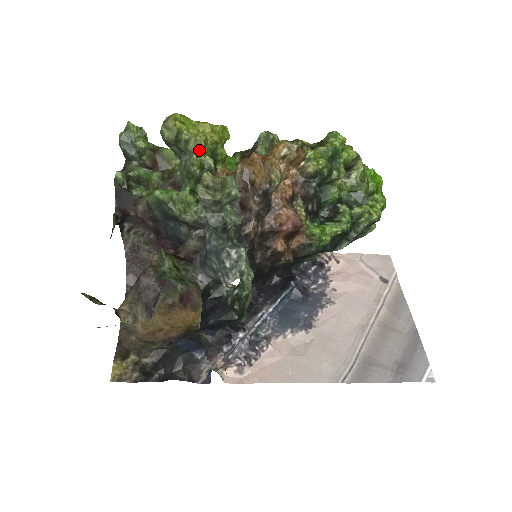
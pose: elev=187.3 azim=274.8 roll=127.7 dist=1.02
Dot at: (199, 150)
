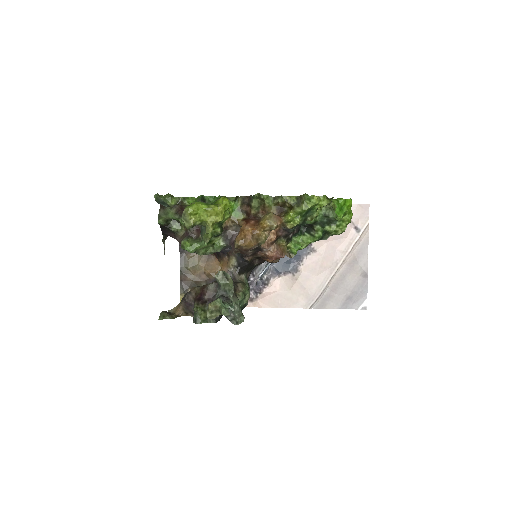
Dot at: occluded
